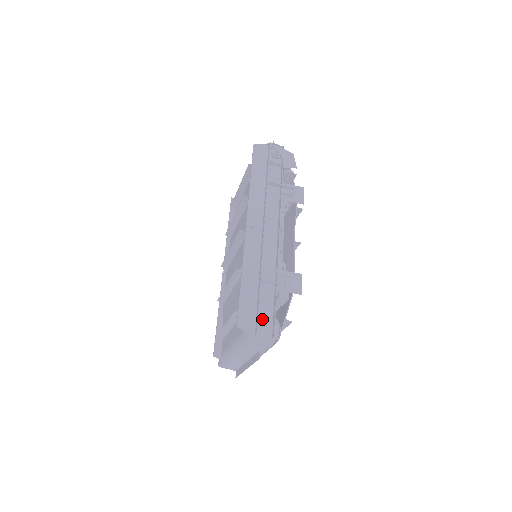
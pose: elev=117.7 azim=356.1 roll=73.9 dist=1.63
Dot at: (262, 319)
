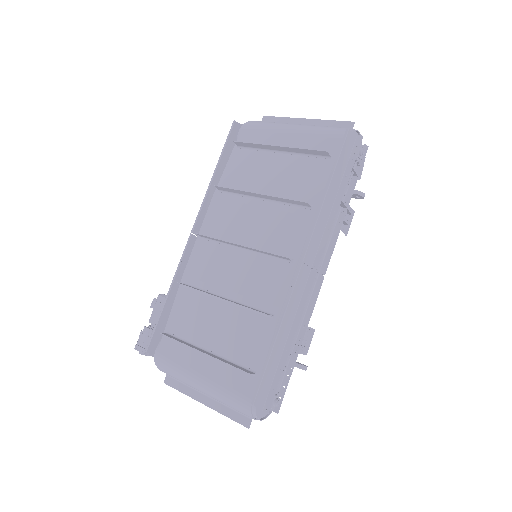
Dot at: occluded
